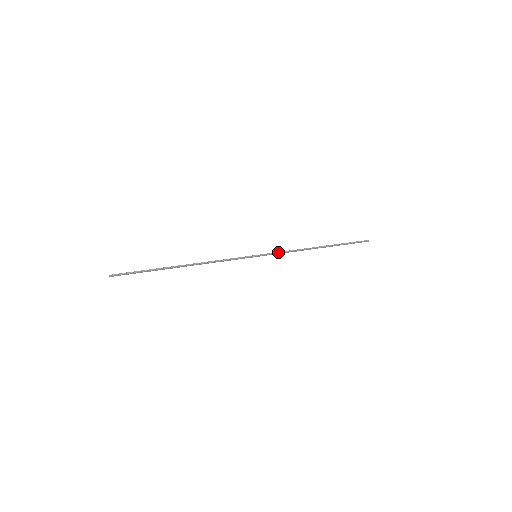
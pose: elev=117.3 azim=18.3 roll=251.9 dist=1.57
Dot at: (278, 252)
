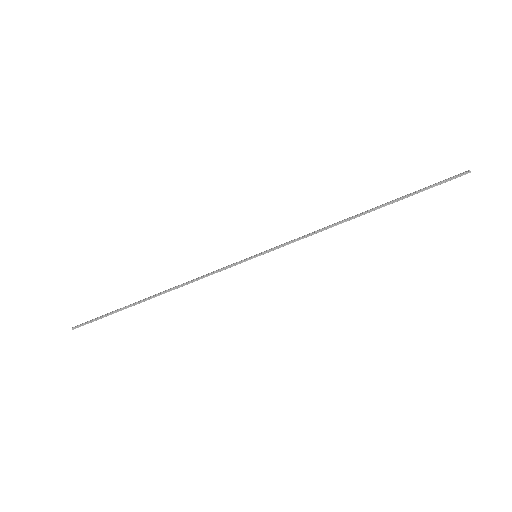
Dot at: (291, 241)
